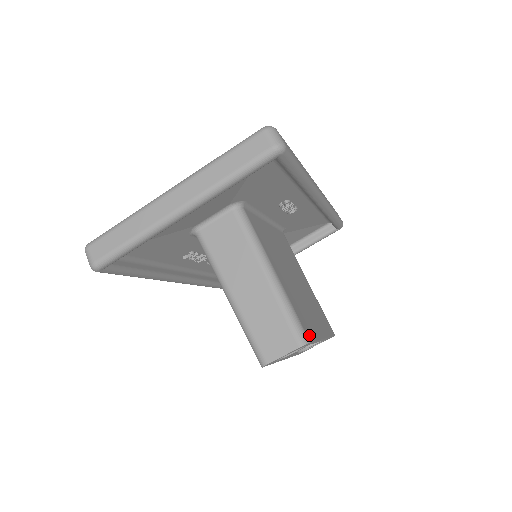
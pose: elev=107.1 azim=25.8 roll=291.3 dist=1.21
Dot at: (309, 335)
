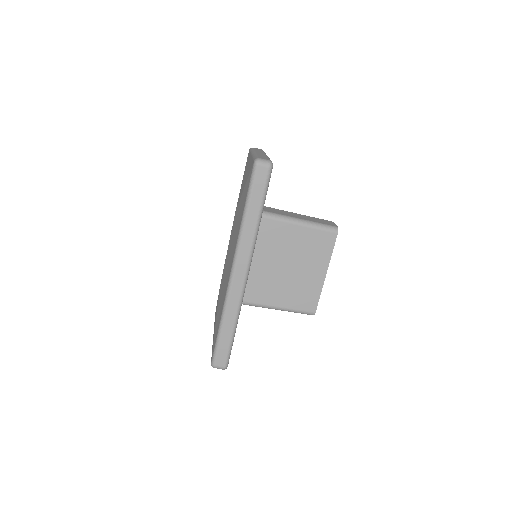
Dot at: (313, 307)
